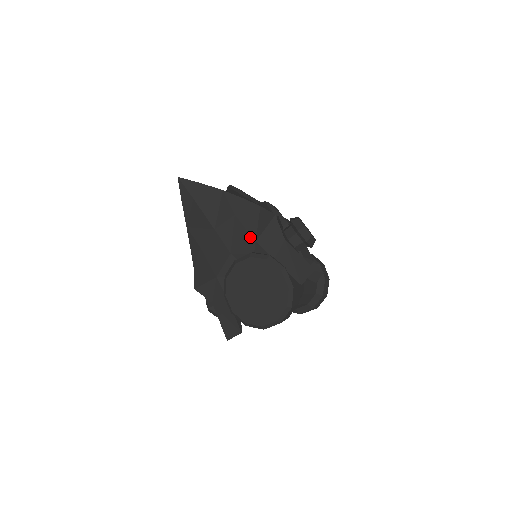
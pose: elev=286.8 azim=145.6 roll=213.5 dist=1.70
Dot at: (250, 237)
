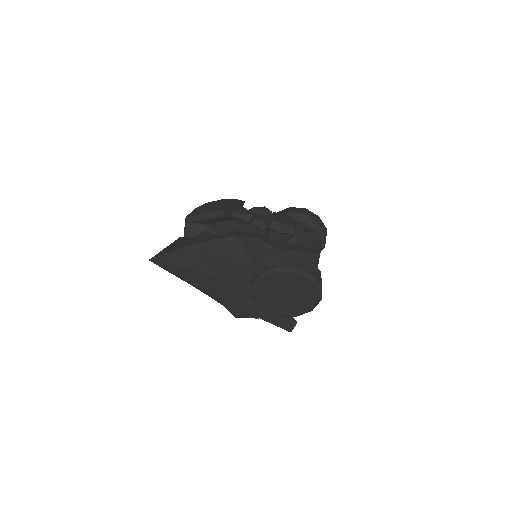
Dot at: (249, 264)
